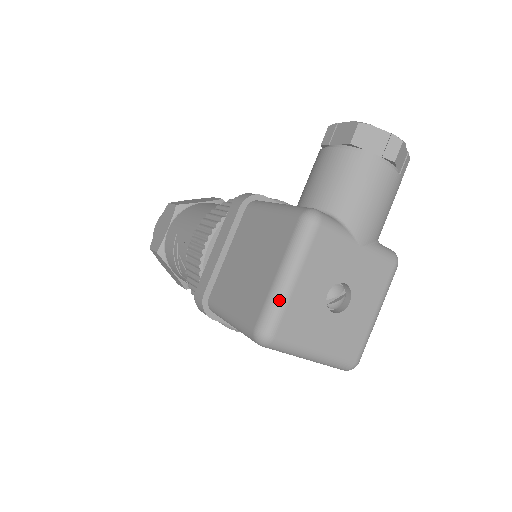
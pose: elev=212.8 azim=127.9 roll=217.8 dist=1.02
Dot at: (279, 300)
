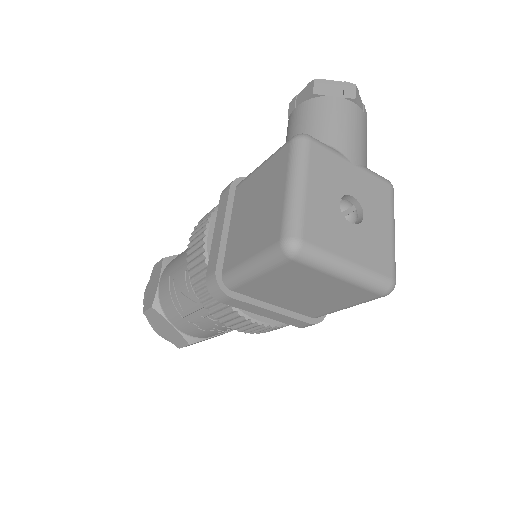
Dot at: (296, 206)
